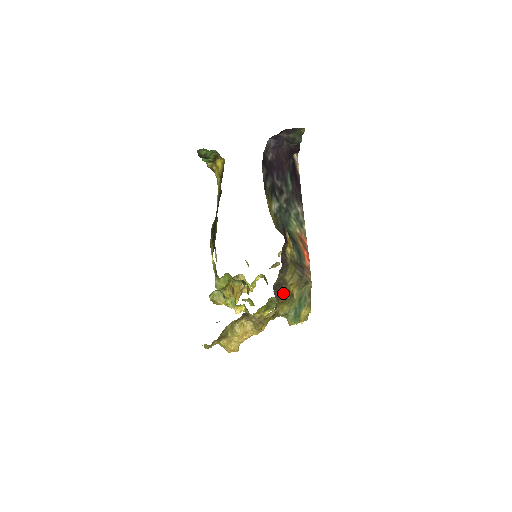
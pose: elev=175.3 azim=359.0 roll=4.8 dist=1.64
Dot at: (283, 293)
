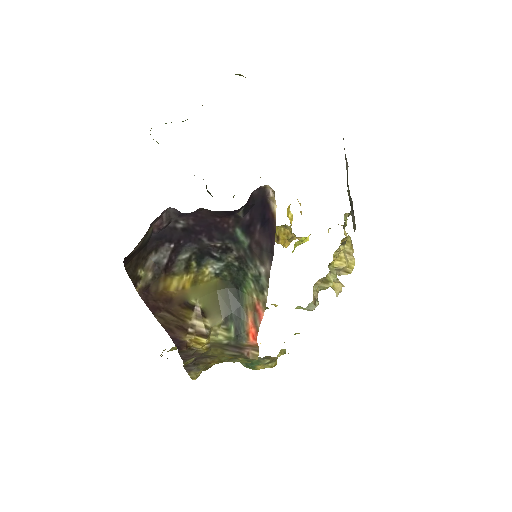
Dot at: (213, 360)
